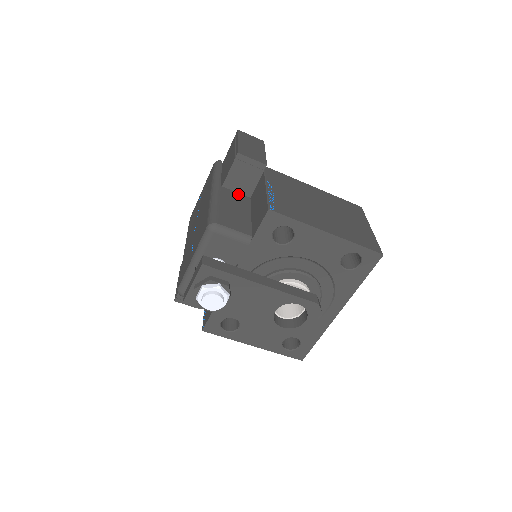
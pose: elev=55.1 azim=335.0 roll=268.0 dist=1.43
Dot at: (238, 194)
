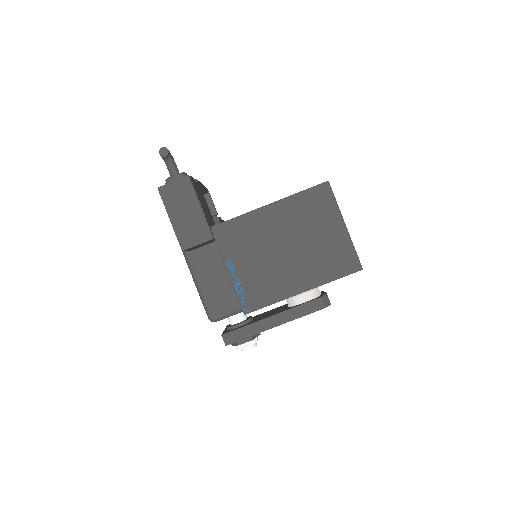
Dot at: (207, 247)
